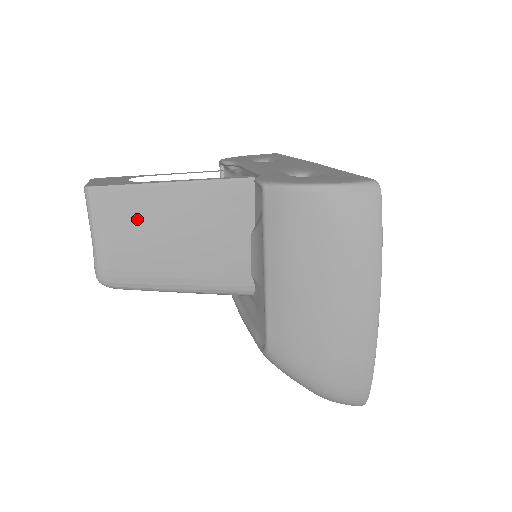
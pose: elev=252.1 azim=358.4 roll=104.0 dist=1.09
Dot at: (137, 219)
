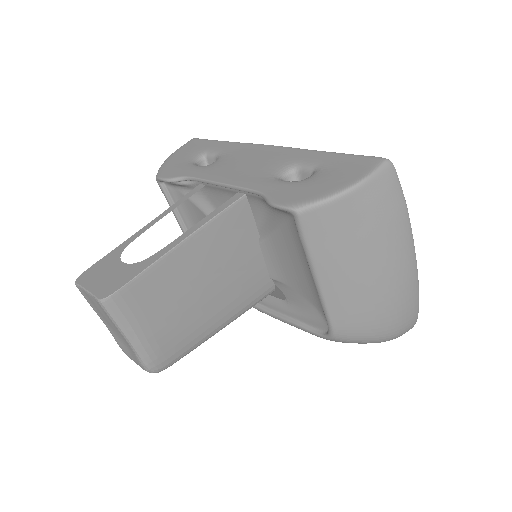
Dot at: (164, 297)
